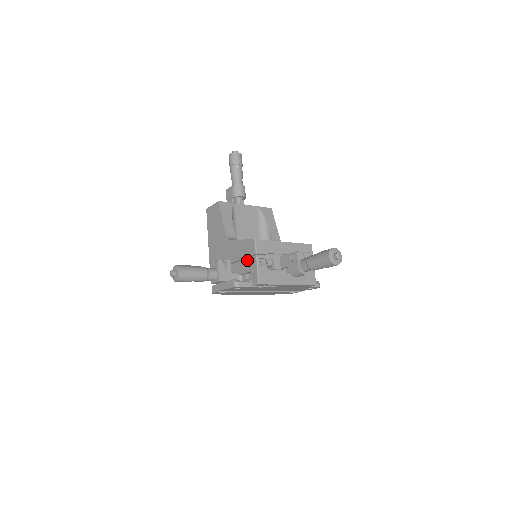
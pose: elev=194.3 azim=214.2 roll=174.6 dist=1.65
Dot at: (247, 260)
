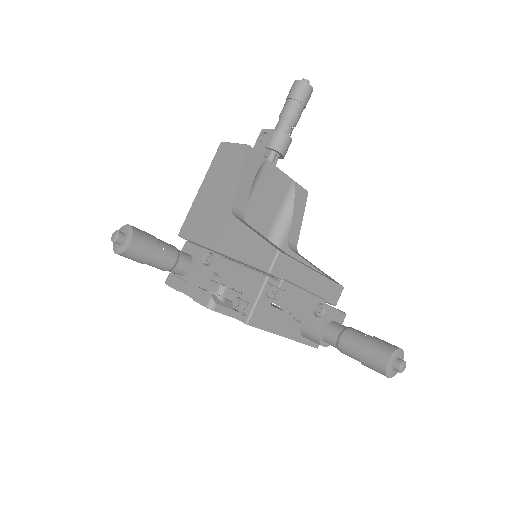
Dot at: (247, 271)
